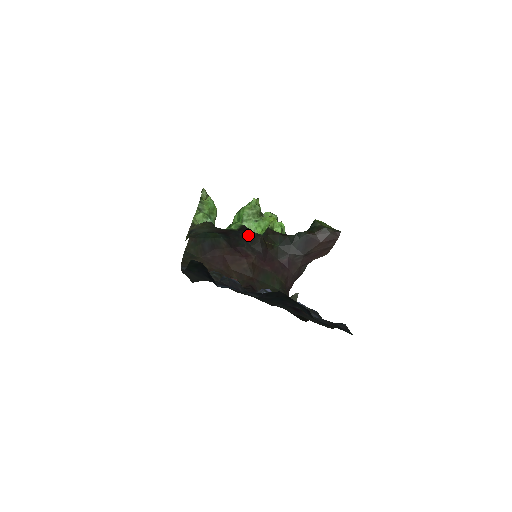
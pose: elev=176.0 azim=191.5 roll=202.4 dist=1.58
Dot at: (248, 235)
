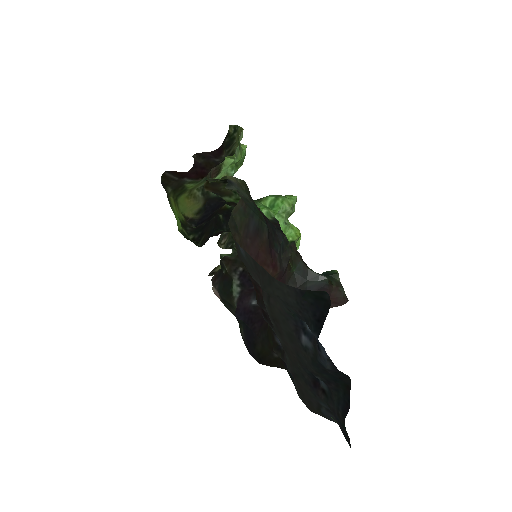
Dot at: (284, 240)
